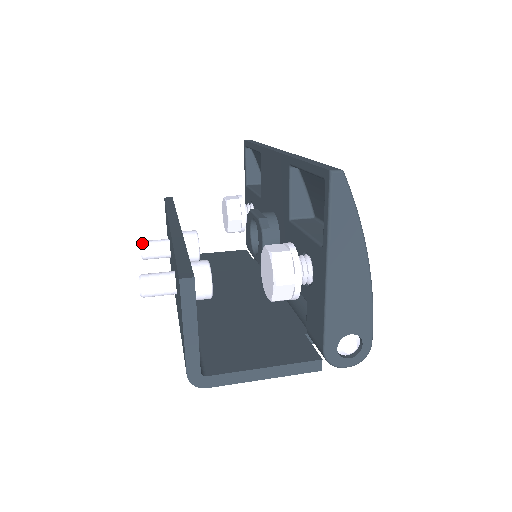
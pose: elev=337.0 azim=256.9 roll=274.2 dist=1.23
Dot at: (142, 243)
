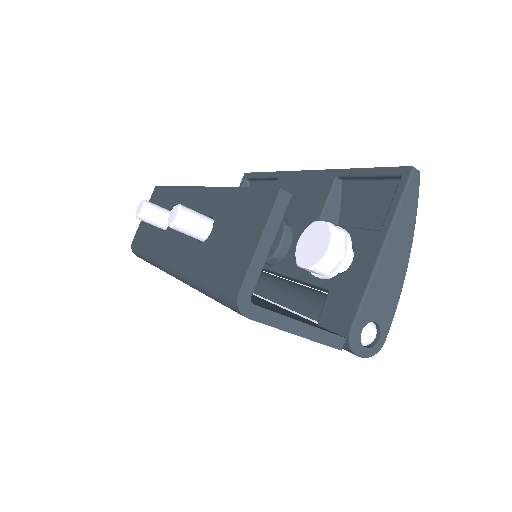
Dot at: (146, 200)
